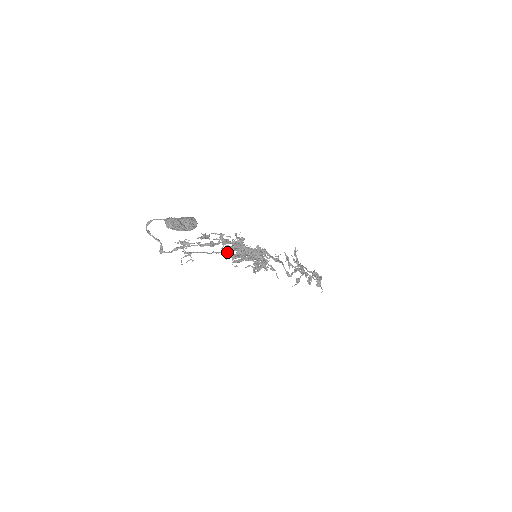
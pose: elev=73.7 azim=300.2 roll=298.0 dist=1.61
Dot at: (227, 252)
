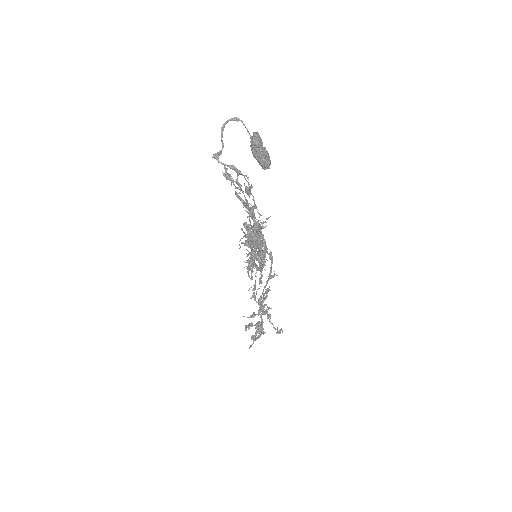
Dot at: (256, 223)
